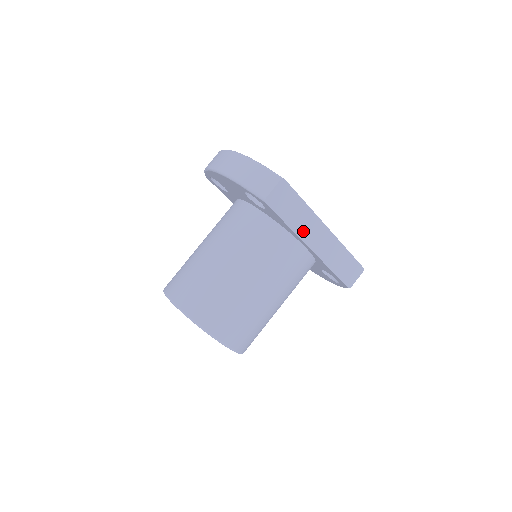
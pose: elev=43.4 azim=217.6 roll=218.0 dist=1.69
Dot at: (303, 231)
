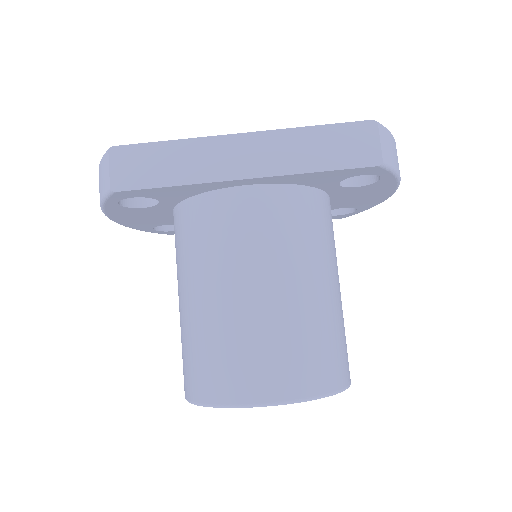
Dot at: (206, 171)
